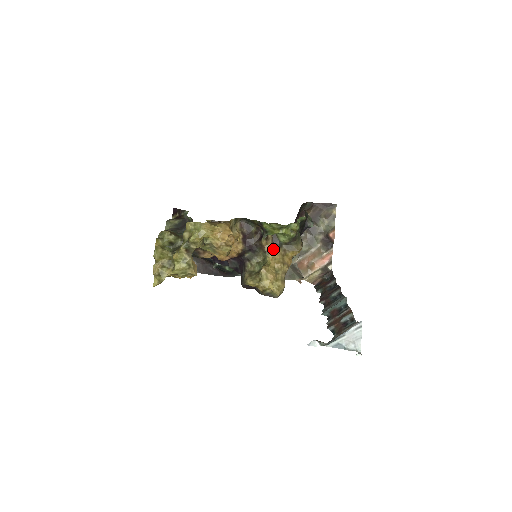
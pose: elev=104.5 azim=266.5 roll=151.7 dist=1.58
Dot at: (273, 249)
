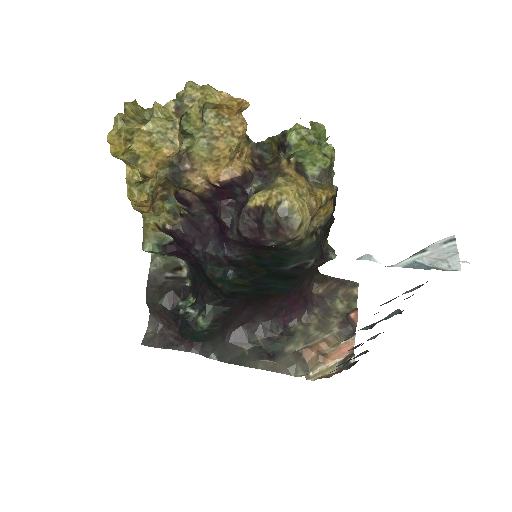
Dot at: (296, 175)
